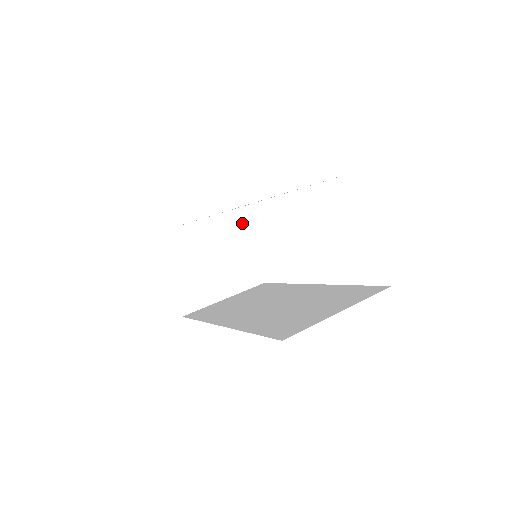
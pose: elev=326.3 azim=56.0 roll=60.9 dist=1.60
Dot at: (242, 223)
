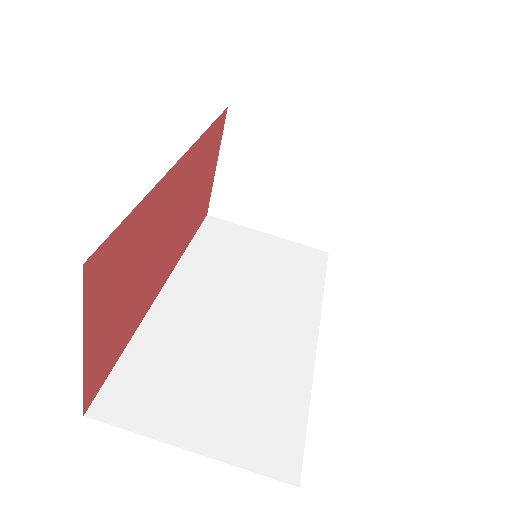
Dot at: (355, 170)
